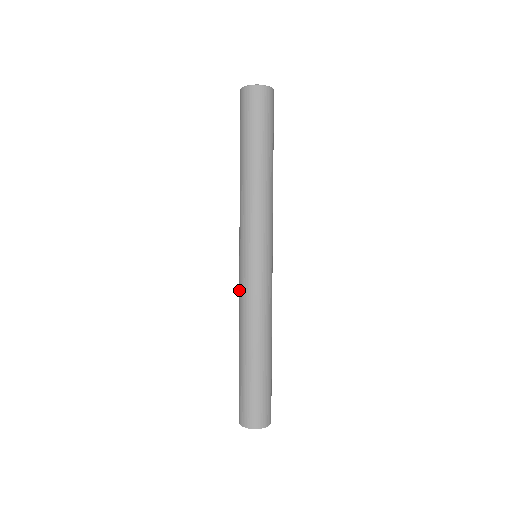
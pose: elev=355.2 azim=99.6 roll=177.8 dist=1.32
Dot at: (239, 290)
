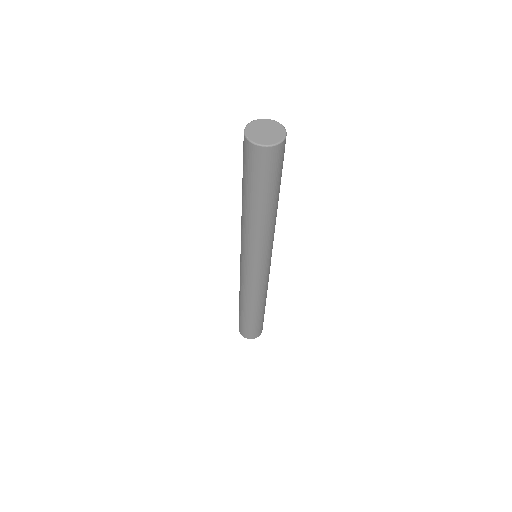
Dot at: (242, 280)
